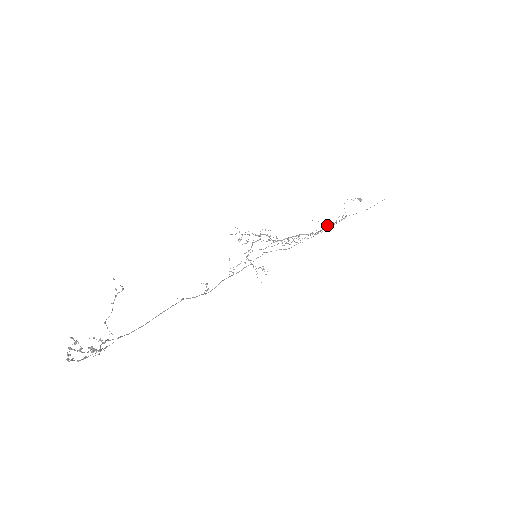
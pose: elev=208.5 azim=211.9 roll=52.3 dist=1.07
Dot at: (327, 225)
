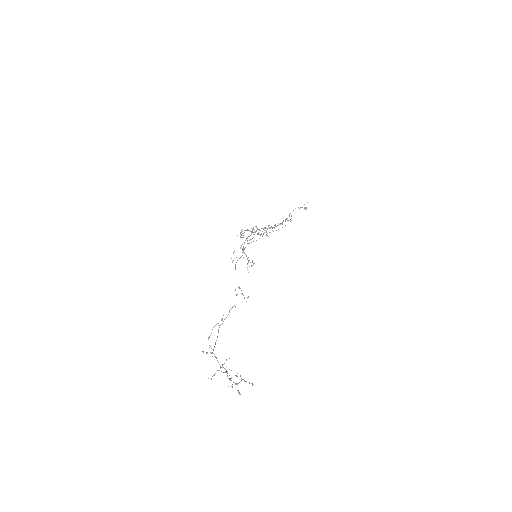
Dot at: occluded
